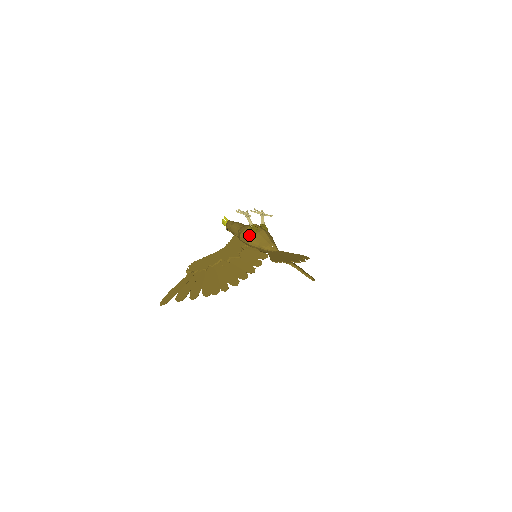
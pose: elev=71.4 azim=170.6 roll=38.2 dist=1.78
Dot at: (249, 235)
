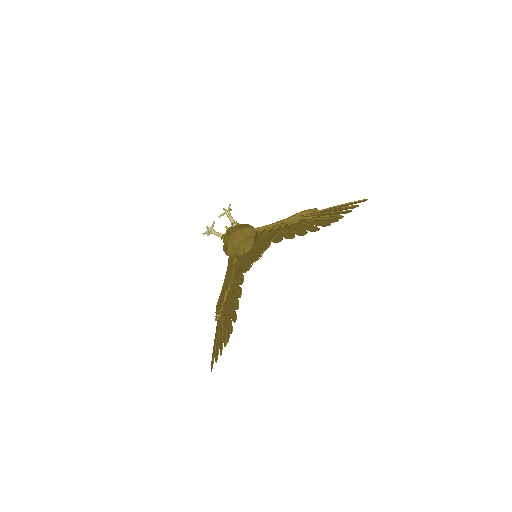
Dot at: (225, 249)
